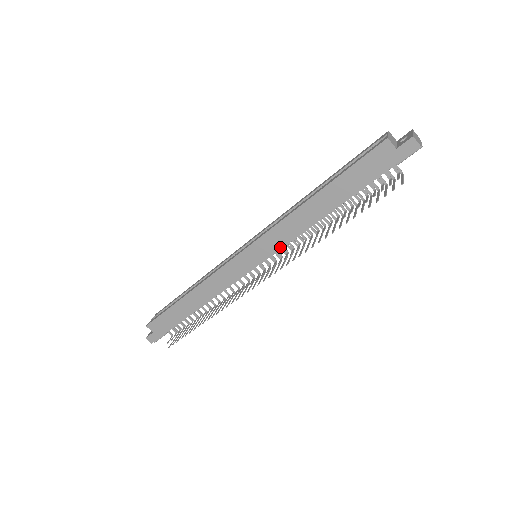
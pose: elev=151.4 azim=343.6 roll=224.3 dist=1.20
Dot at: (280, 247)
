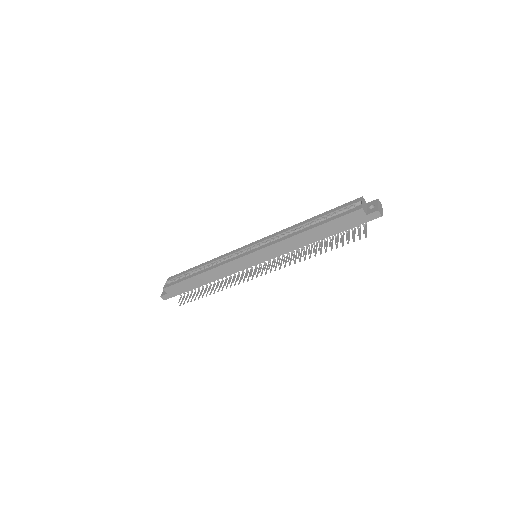
Dot at: (276, 256)
